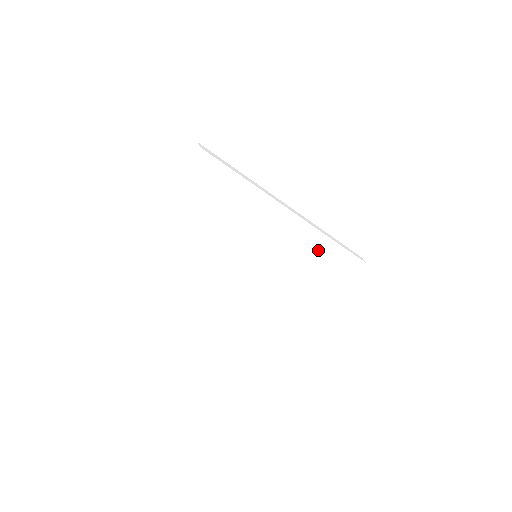
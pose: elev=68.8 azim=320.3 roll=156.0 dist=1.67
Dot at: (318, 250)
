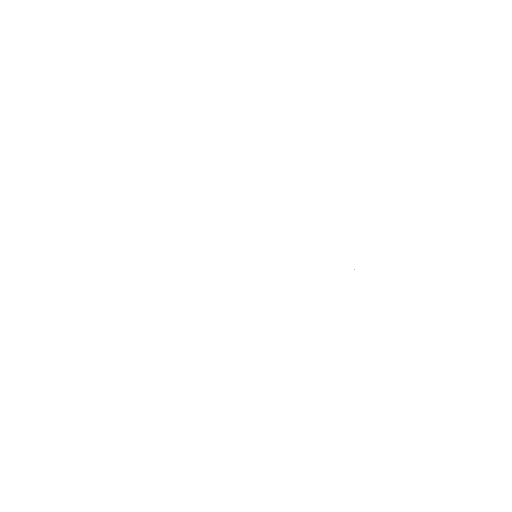
Dot at: (325, 299)
